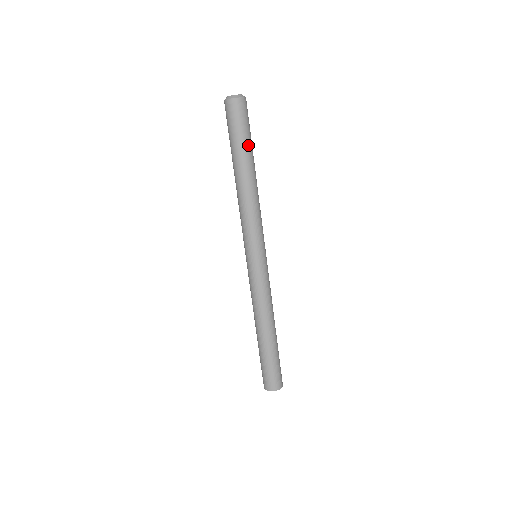
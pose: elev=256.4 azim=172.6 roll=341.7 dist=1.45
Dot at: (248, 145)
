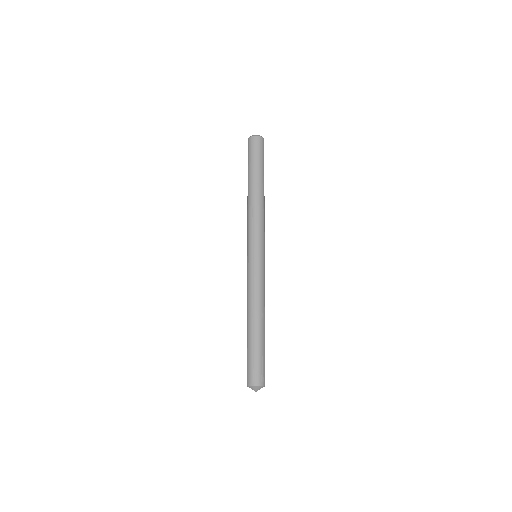
Dot at: occluded
